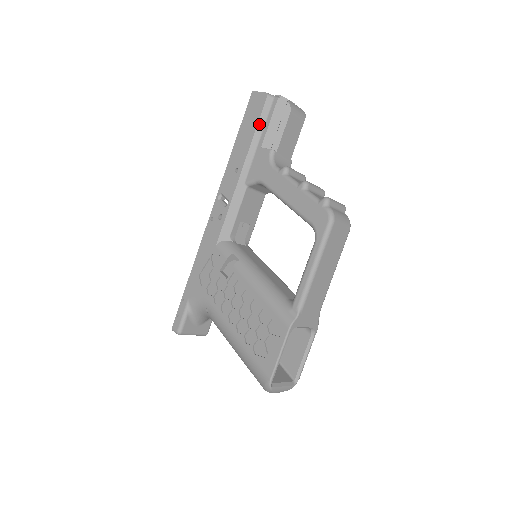
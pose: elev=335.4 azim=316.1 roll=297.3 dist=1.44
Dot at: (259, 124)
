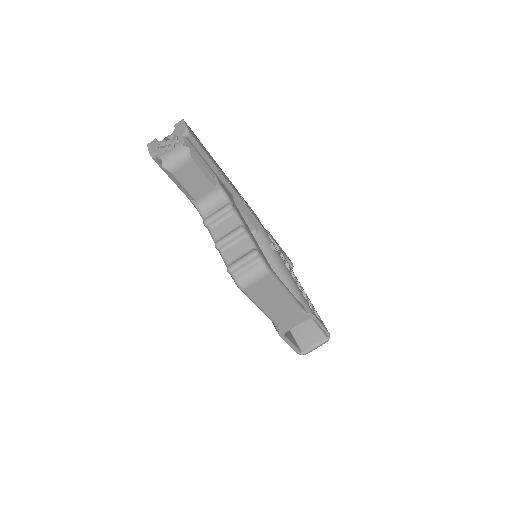
Dot at: (171, 178)
